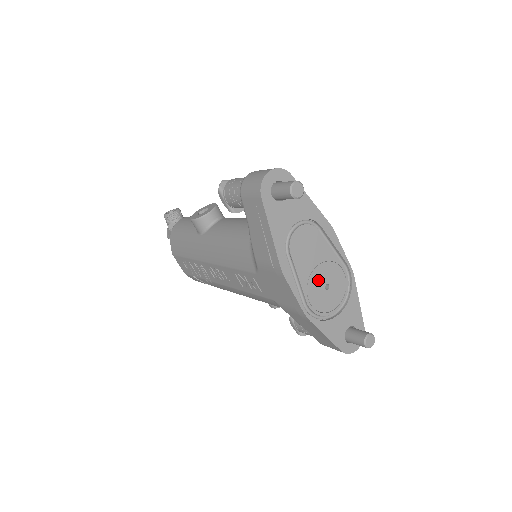
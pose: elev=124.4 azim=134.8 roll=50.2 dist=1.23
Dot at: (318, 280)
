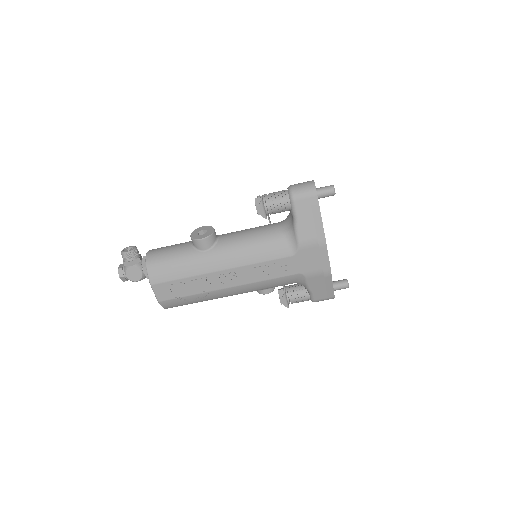
Dot at: occluded
